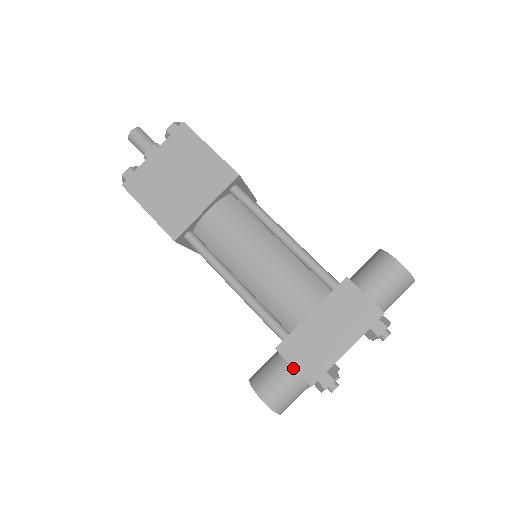
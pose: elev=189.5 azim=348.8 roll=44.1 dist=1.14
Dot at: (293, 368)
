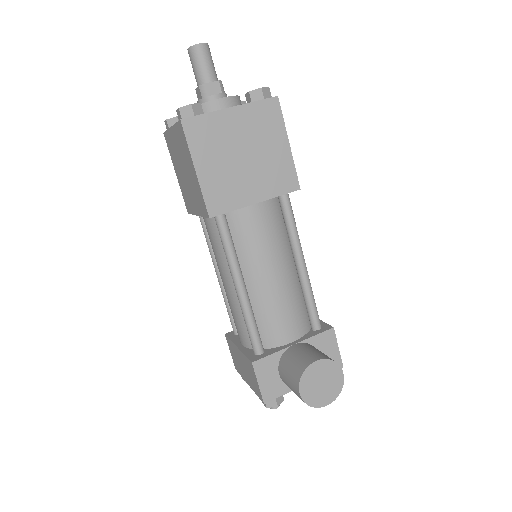
Dot at: occluded
